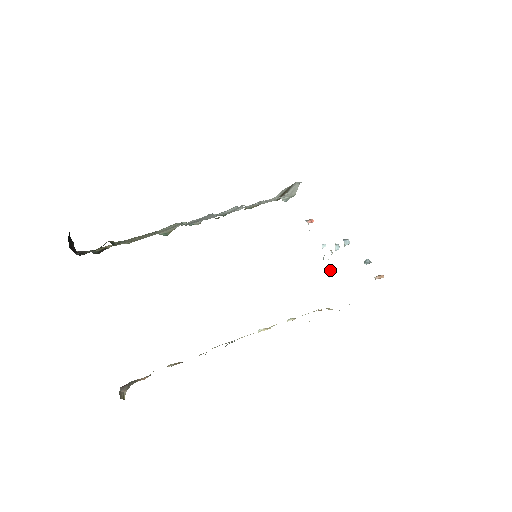
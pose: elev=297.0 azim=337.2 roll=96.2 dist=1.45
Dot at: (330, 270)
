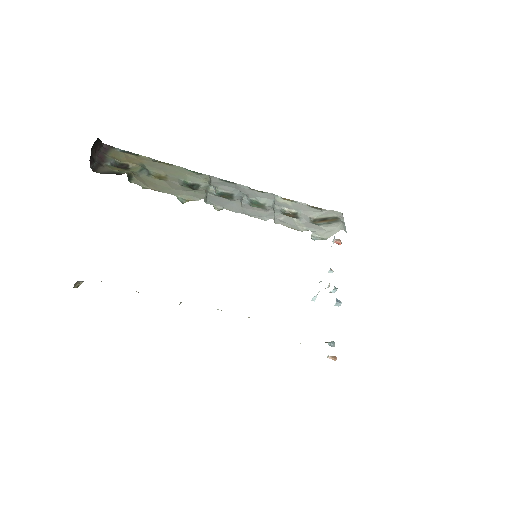
Dot at: occluded
